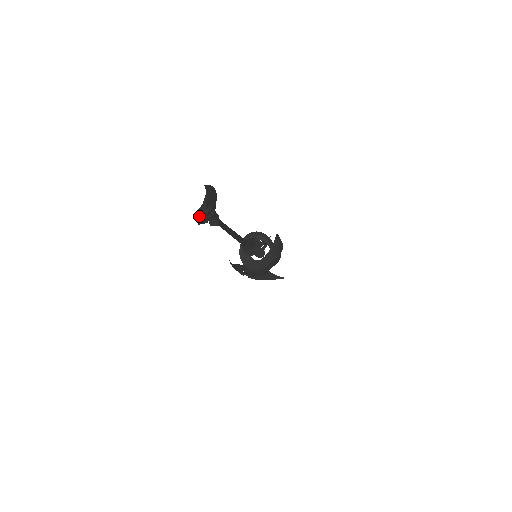
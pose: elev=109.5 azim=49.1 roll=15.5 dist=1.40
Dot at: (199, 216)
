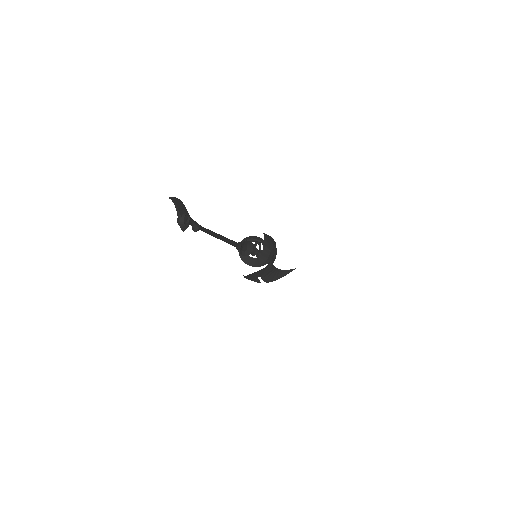
Dot at: (180, 224)
